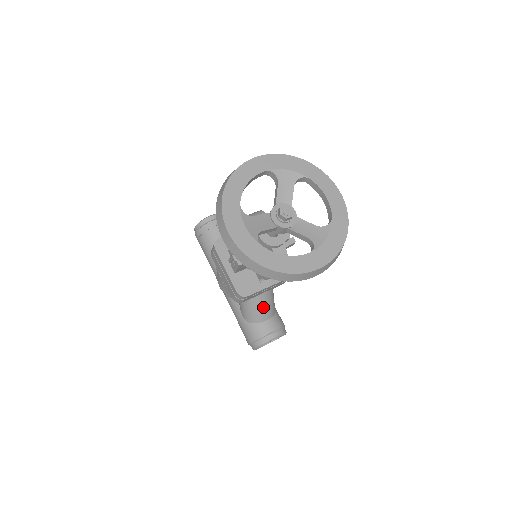
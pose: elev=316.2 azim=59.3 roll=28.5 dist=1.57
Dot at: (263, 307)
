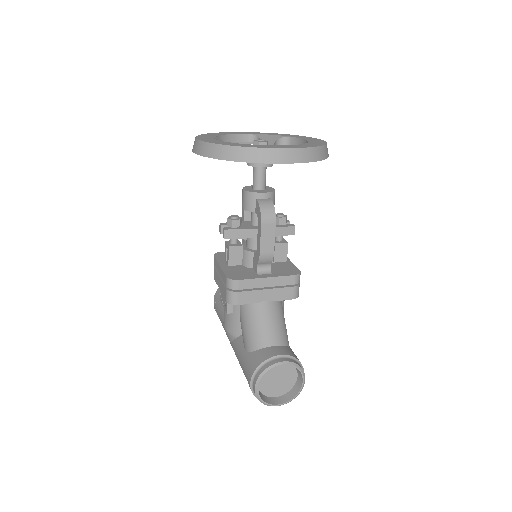
Dot at: (267, 323)
